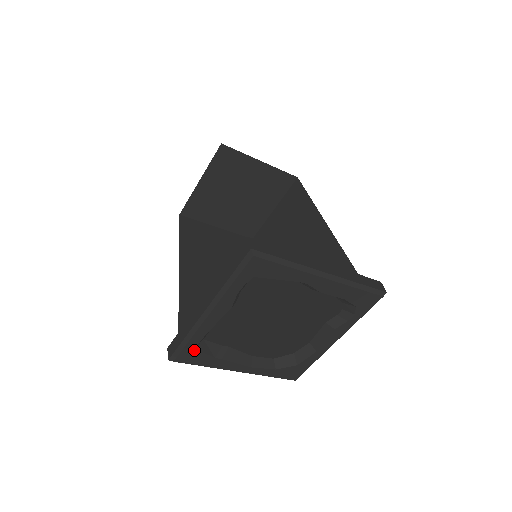
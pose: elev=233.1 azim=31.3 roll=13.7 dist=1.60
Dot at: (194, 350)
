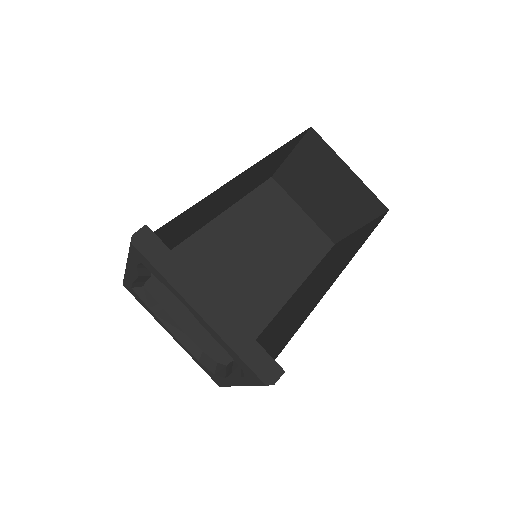
Dot at: (132, 288)
